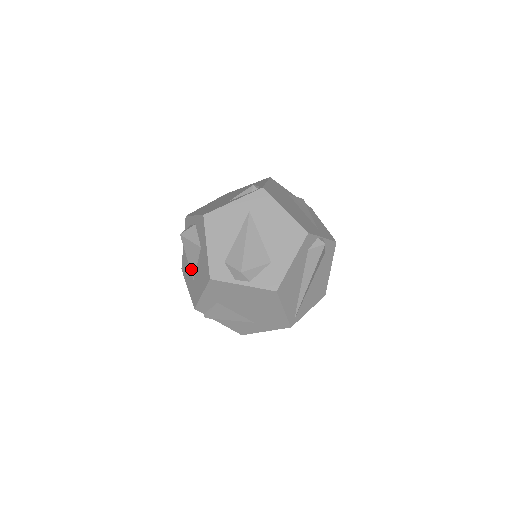
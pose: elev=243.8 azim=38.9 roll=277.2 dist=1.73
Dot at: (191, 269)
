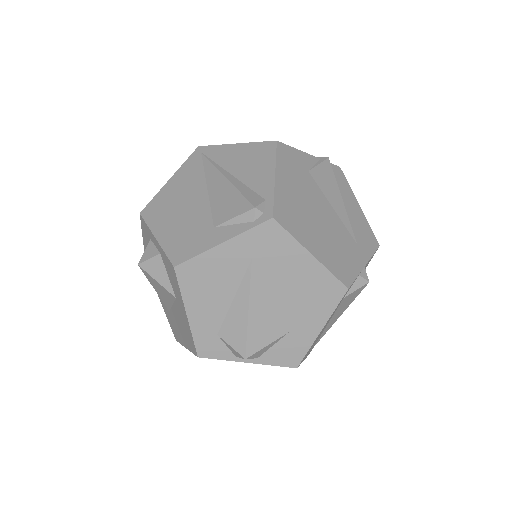
Dot at: (163, 302)
